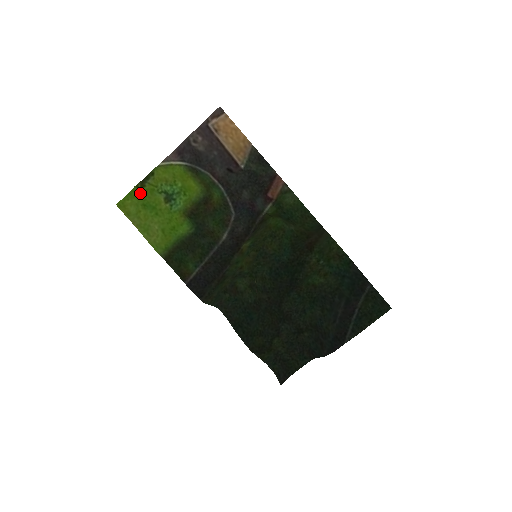
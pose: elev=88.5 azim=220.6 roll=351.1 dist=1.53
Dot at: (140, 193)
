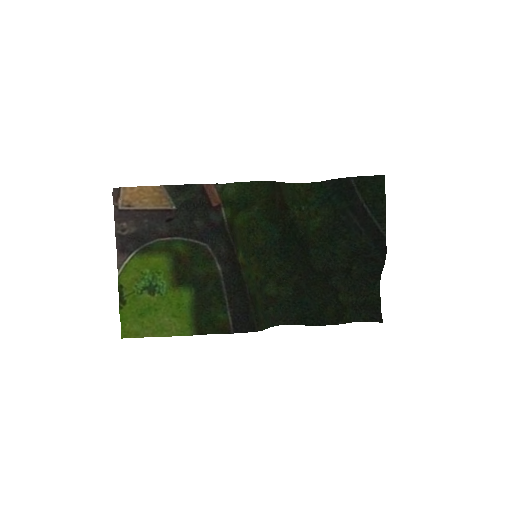
Dot at: (128, 310)
